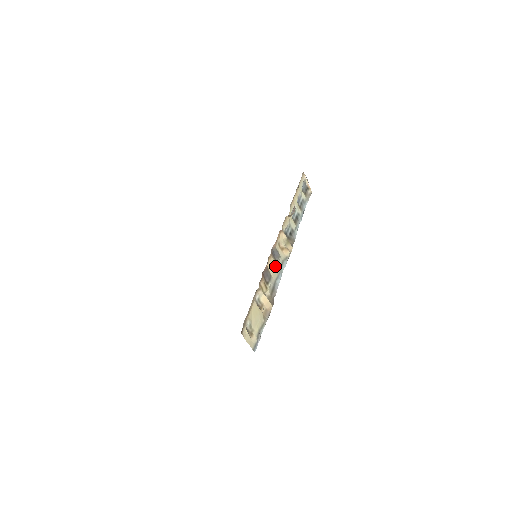
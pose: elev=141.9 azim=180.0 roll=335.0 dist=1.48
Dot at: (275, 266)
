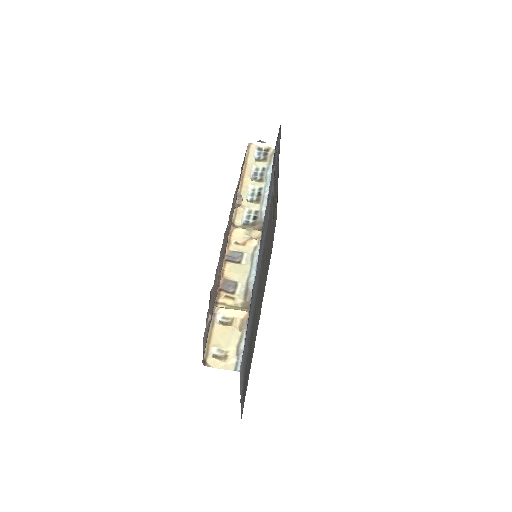
Dot at: (239, 268)
